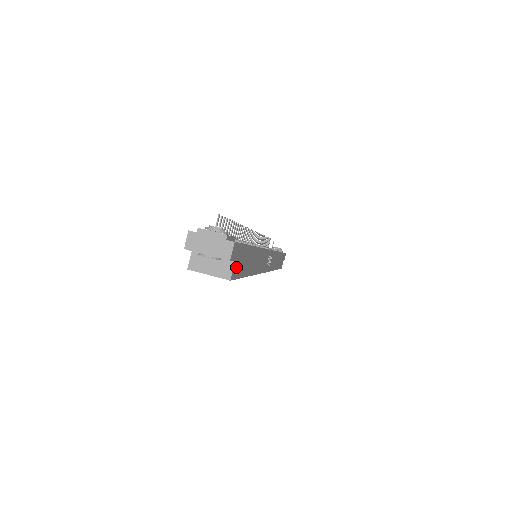
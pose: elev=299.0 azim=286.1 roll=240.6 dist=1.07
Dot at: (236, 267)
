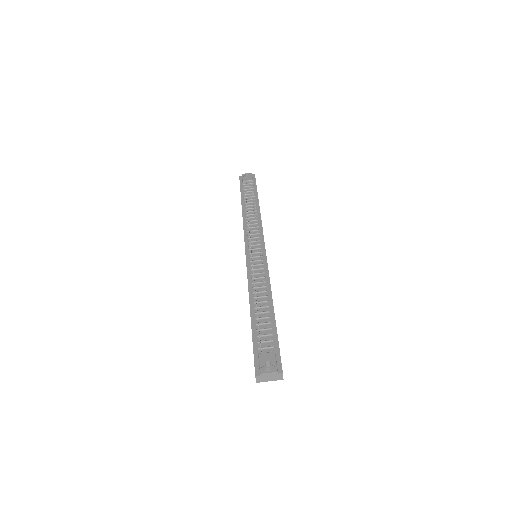
Dot at: occluded
